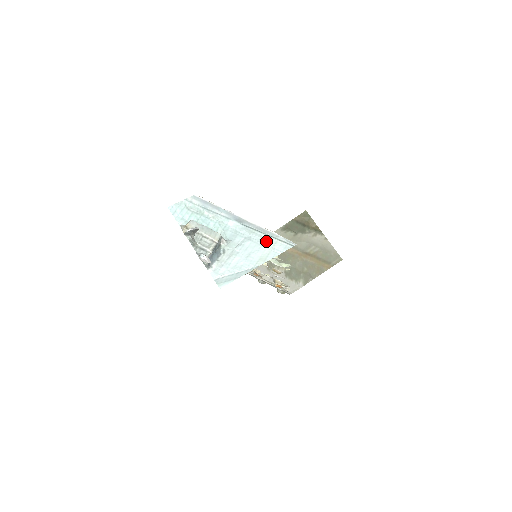
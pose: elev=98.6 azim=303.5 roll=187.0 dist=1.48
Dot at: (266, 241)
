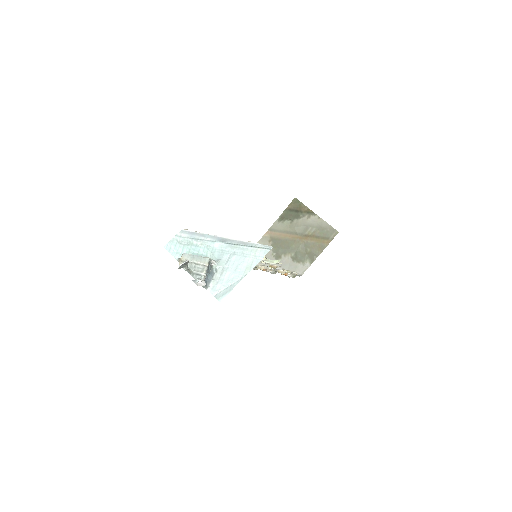
Dot at: (248, 252)
